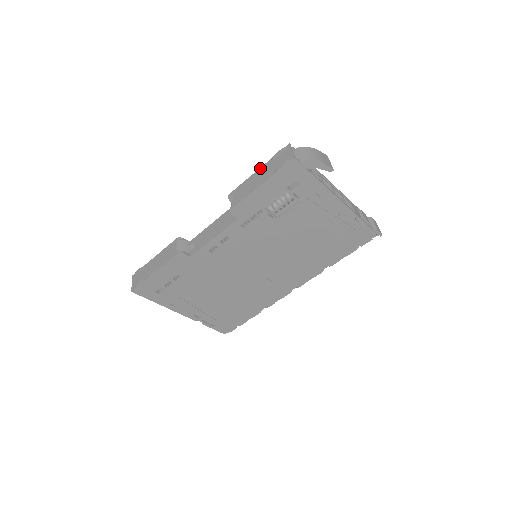
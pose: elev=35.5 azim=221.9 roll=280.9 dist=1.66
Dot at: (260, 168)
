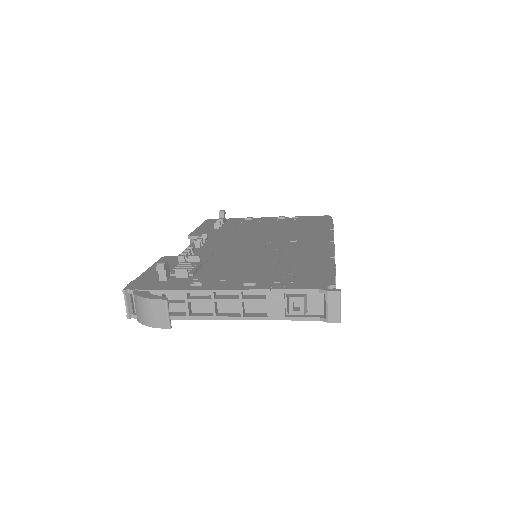
Dot at: (142, 274)
